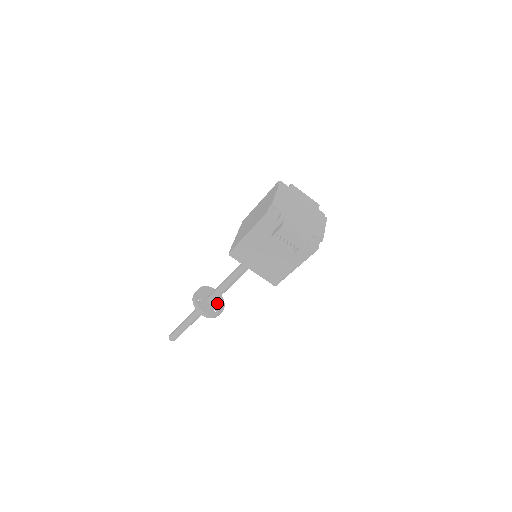
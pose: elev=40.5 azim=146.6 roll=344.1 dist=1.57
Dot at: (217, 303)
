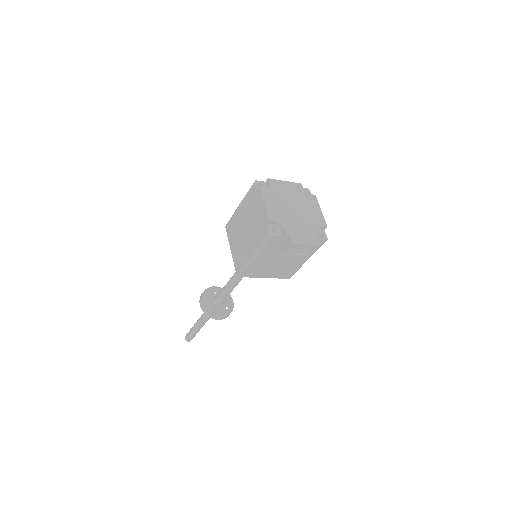
Dot at: (225, 300)
